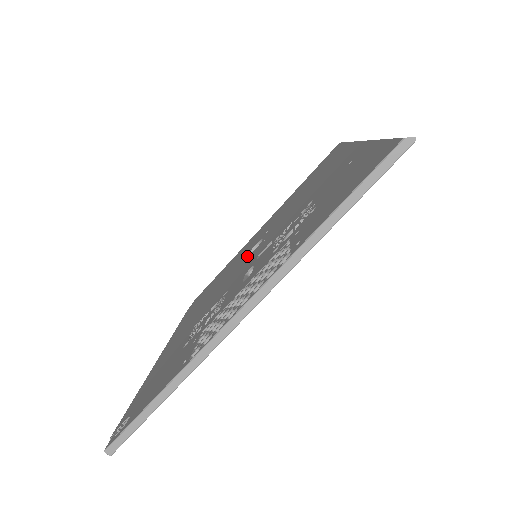
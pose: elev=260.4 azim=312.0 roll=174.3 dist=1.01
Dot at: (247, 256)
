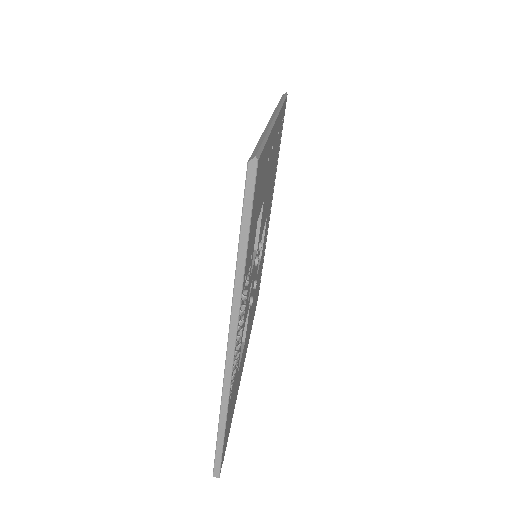
Dot at: occluded
